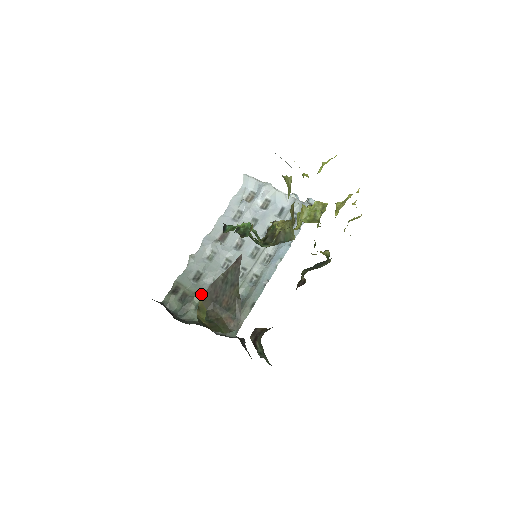
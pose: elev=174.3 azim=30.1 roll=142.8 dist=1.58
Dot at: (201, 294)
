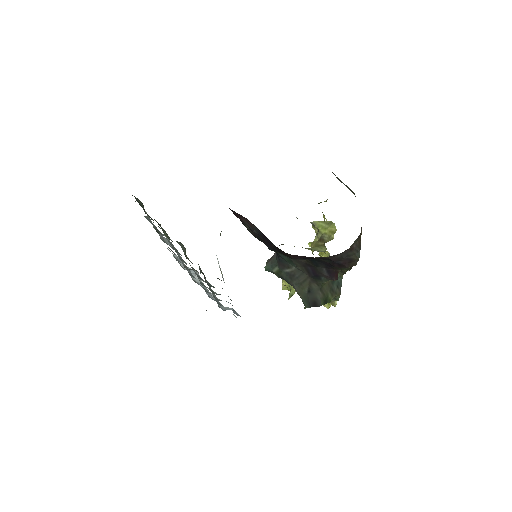
Dot at: occluded
